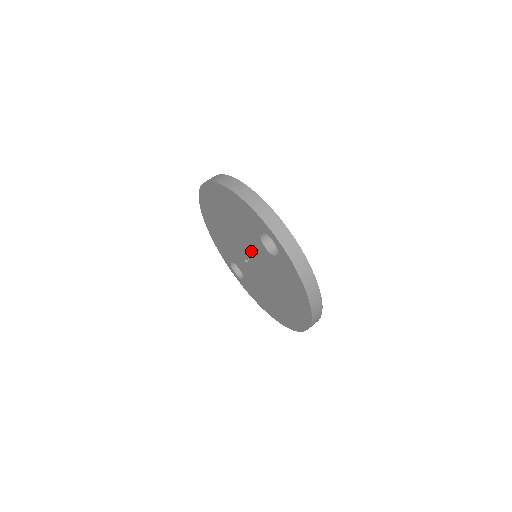
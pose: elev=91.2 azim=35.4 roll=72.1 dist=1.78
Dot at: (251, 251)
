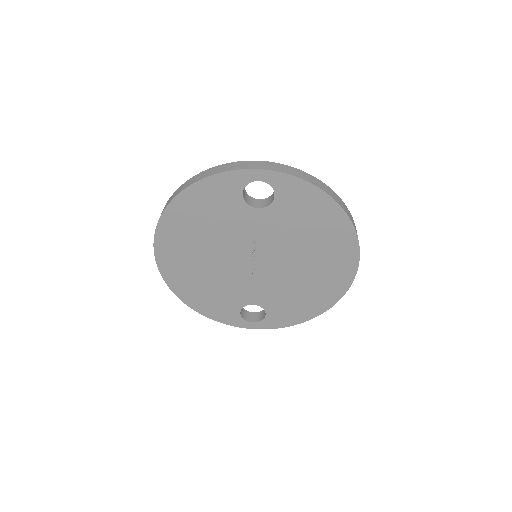
Dot at: (249, 245)
